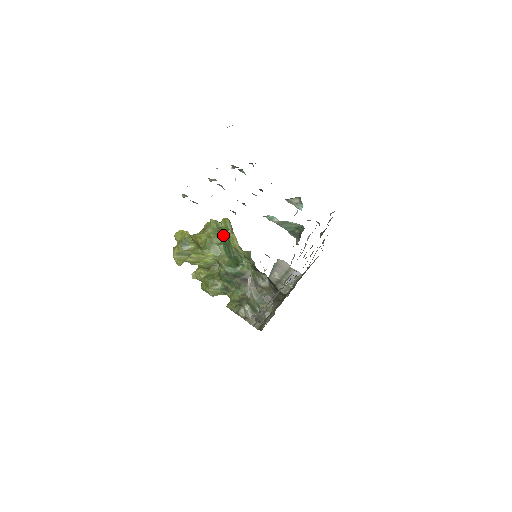
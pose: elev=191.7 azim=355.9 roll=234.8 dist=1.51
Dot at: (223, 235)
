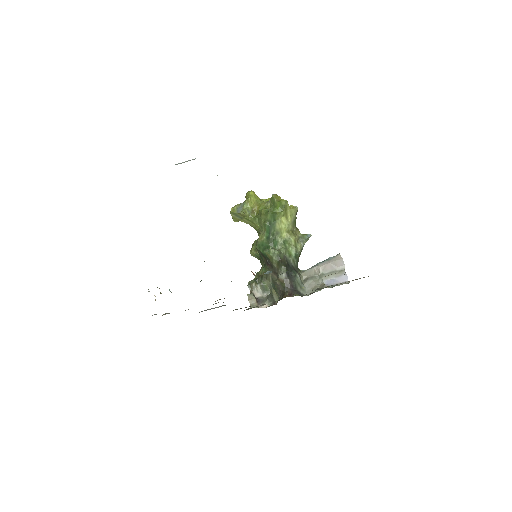
Dot at: (271, 215)
